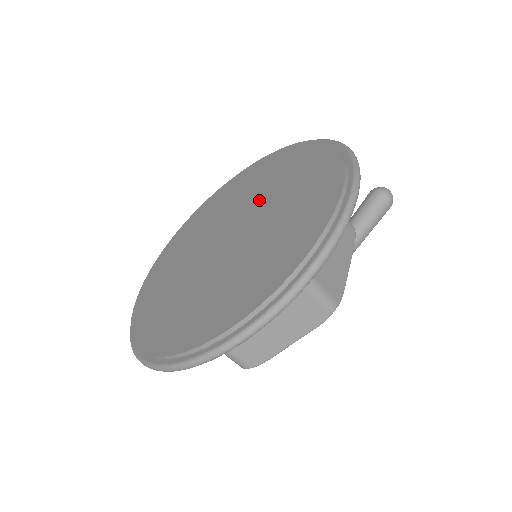
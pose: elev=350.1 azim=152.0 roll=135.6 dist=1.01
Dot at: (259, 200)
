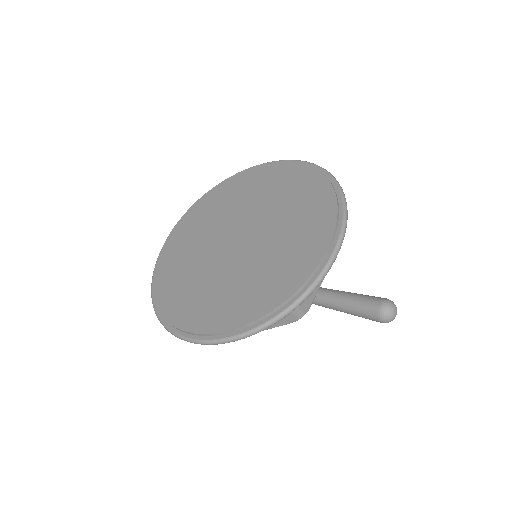
Dot at: (265, 243)
